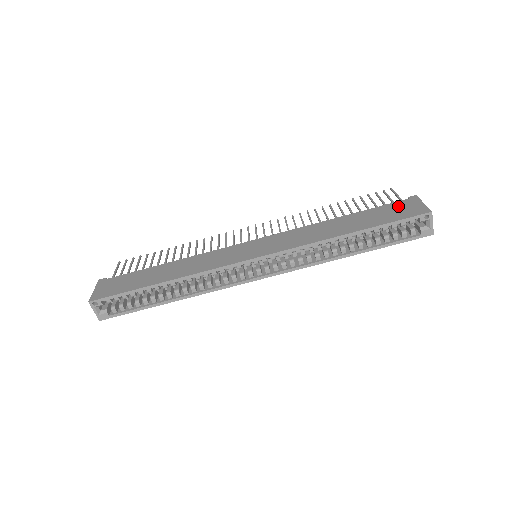
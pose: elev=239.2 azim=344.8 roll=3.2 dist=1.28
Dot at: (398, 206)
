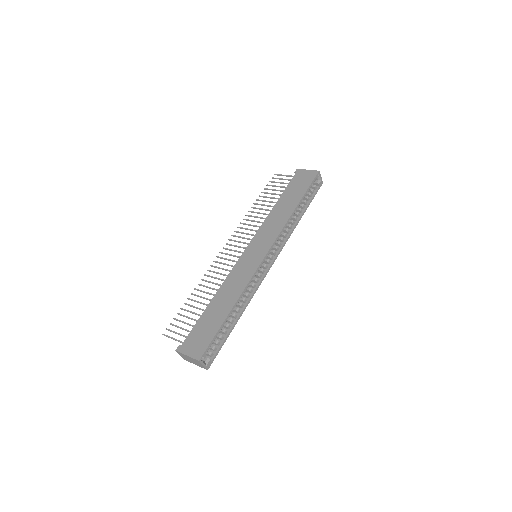
Dot at: (298, 179)
